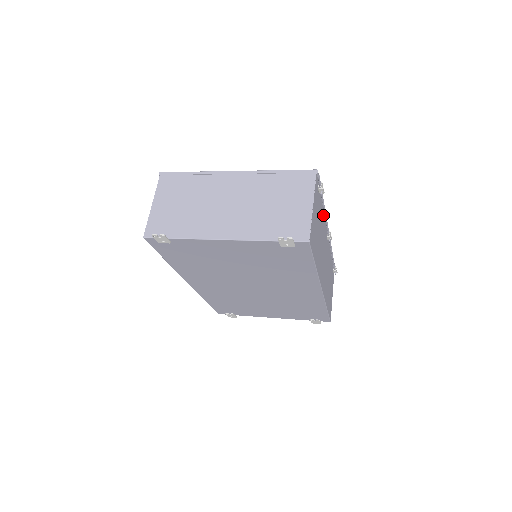
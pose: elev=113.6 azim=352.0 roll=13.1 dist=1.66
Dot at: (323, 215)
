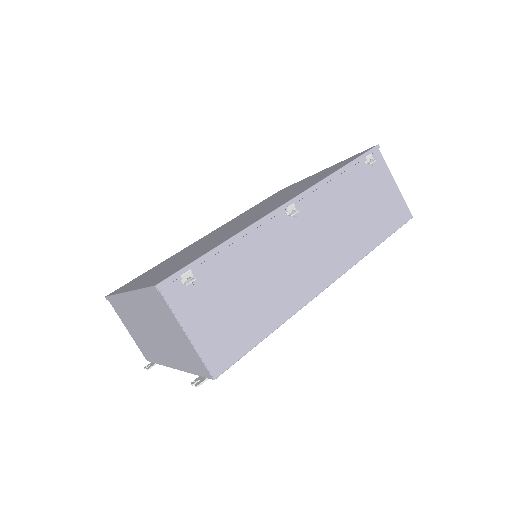
Dot at: (244, 238)
